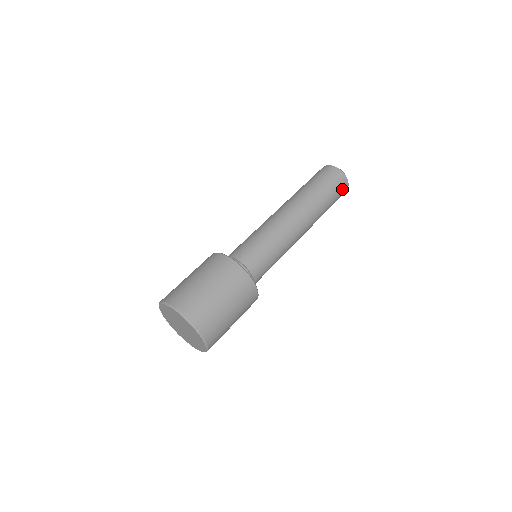
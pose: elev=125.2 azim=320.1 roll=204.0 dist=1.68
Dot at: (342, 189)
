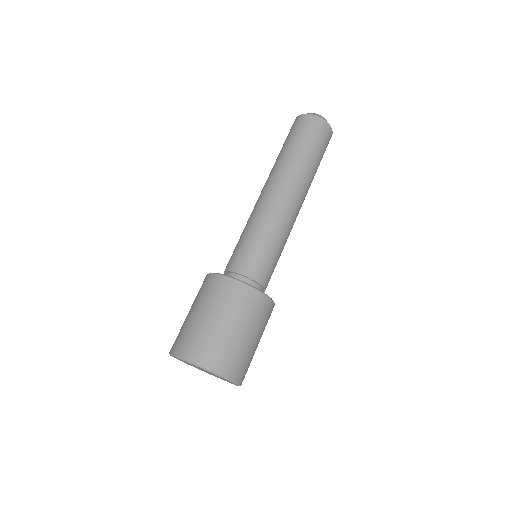
Dot at: occluded
